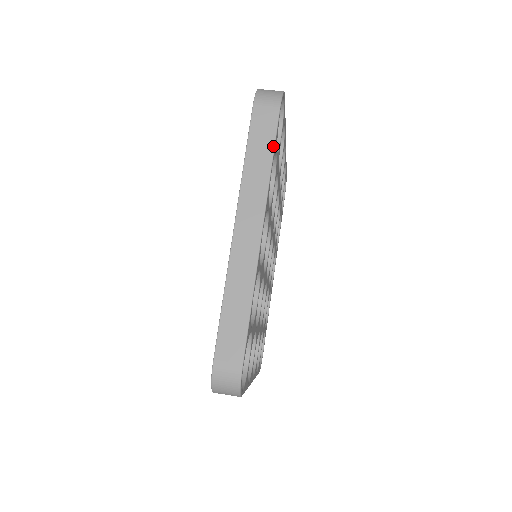
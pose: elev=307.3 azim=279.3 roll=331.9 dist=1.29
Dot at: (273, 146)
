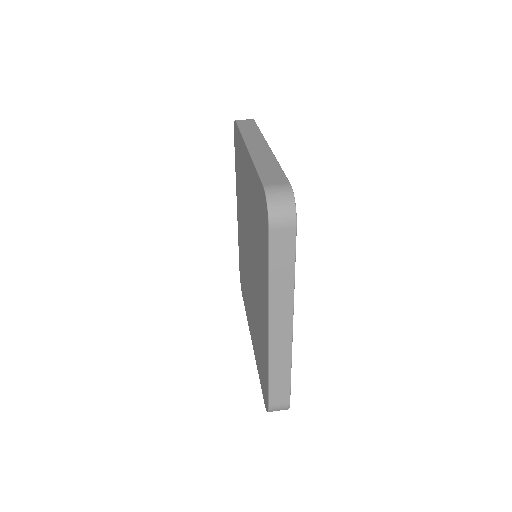
Dot at: (257, 127)
